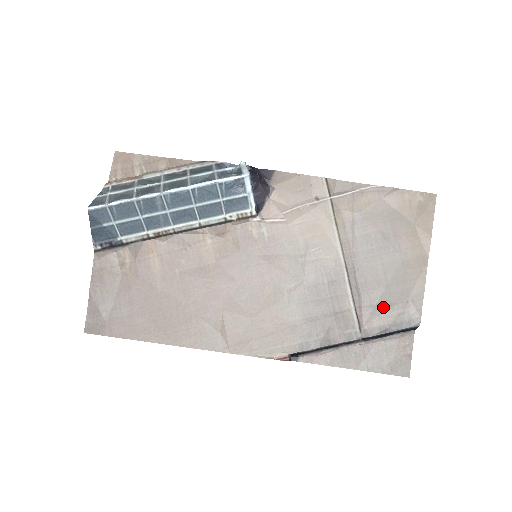
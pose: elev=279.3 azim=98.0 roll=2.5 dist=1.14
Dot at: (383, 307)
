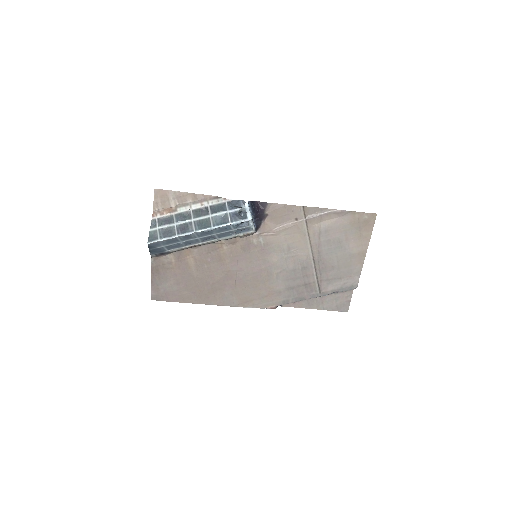
Dot at: (335, 280)
